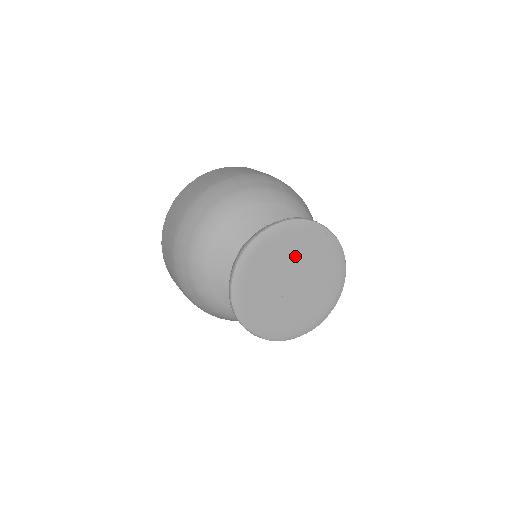
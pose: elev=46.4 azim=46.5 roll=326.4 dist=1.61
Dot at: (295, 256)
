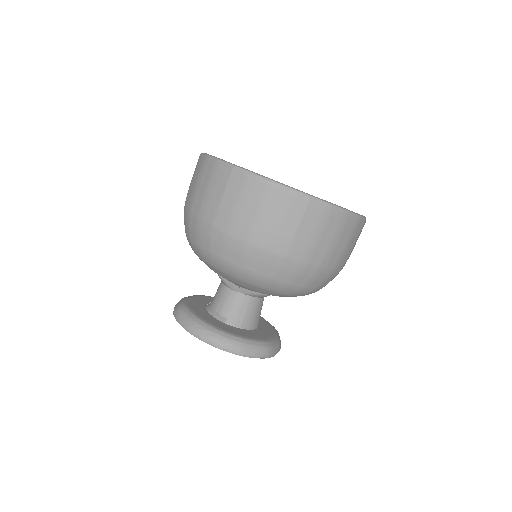
Dot at: occluded
